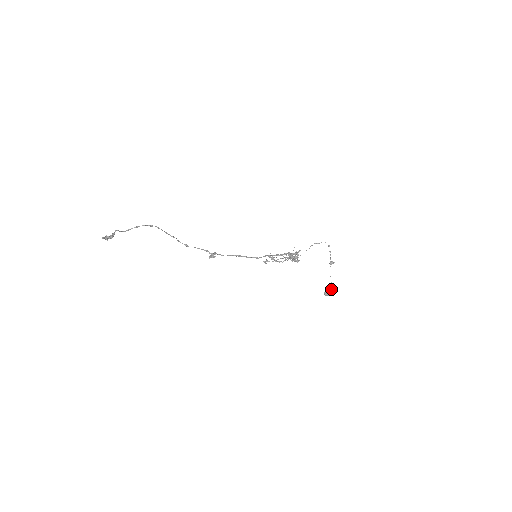
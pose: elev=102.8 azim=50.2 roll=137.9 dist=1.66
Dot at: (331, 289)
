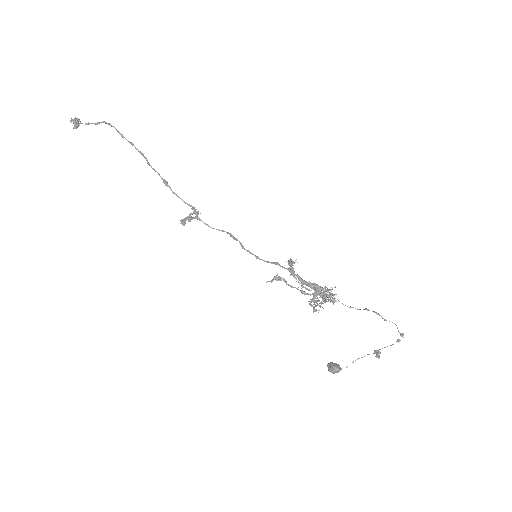
Dot at: (338, 371)
